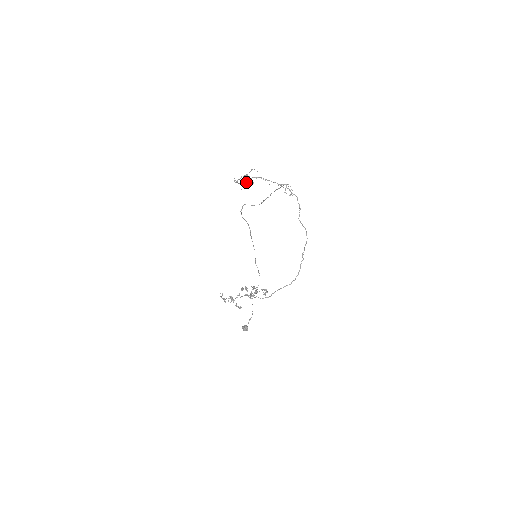
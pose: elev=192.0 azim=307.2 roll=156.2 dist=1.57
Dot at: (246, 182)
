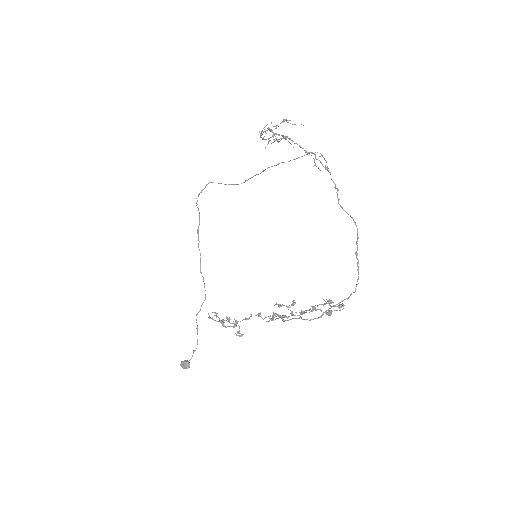
Dot at: occluded
